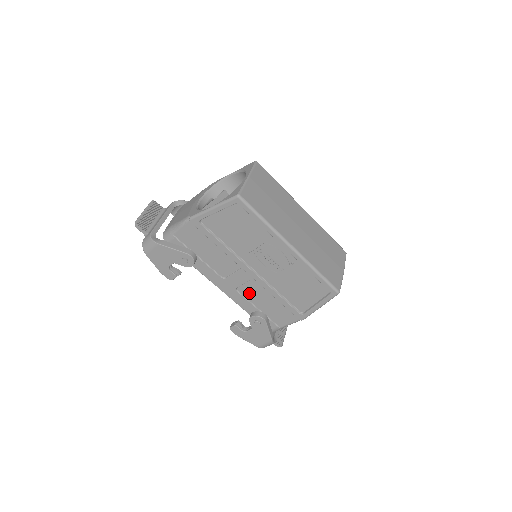
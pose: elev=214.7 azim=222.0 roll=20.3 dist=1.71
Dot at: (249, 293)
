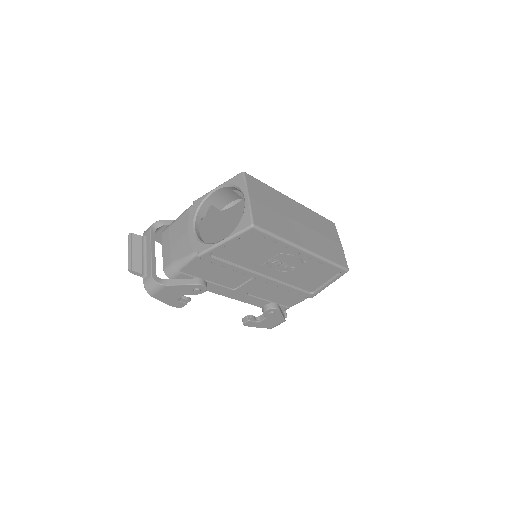
Dot at: (260, 293)
